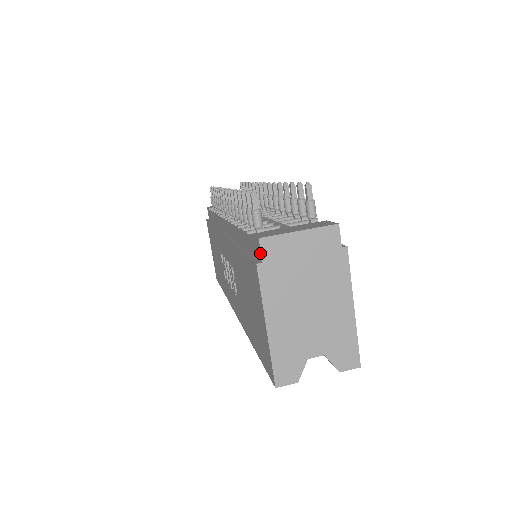
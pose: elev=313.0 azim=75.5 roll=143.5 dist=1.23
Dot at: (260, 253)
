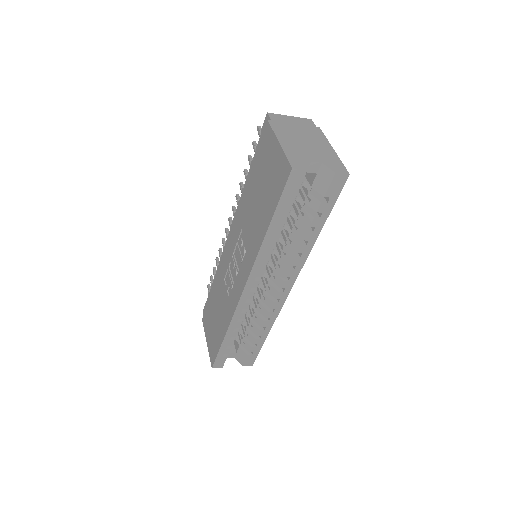
Dot at: (269, 119)
